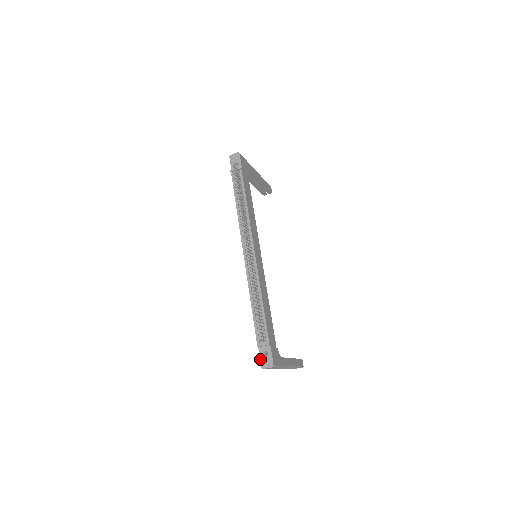
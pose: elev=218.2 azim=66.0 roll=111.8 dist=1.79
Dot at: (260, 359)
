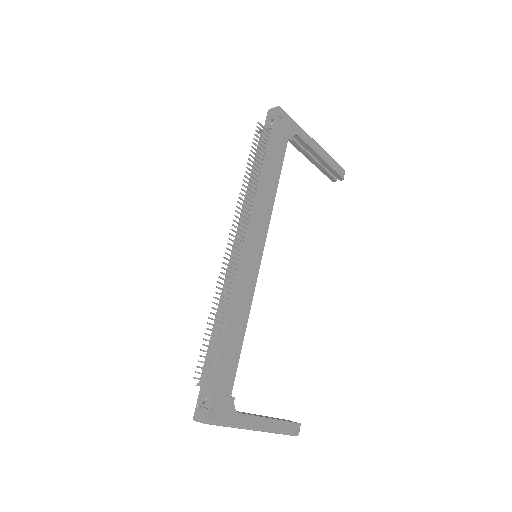
Dot at: (196, 404)
